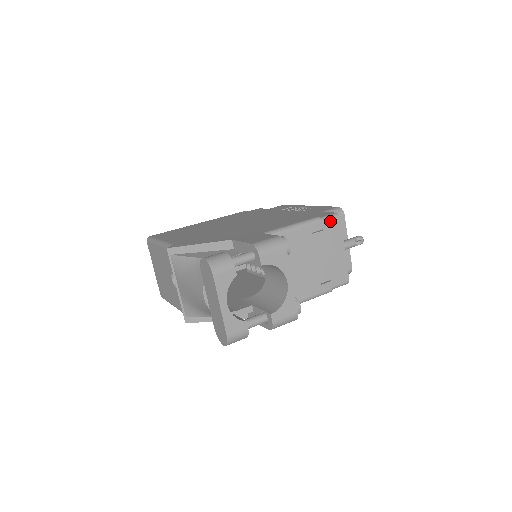
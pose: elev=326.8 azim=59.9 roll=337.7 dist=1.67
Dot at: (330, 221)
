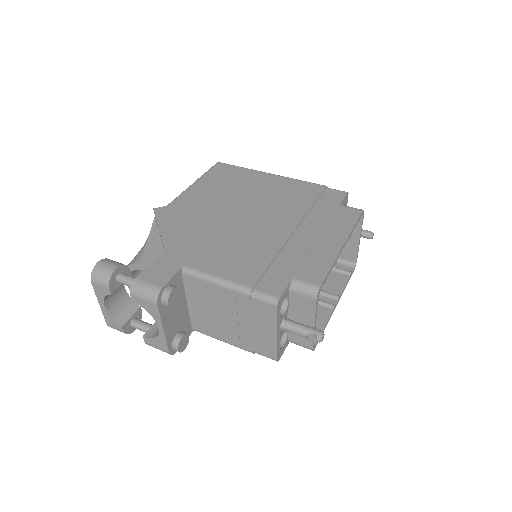
Dot at: (263, 302)
